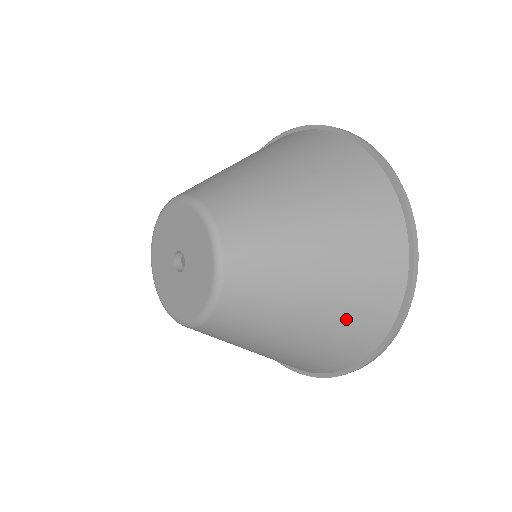
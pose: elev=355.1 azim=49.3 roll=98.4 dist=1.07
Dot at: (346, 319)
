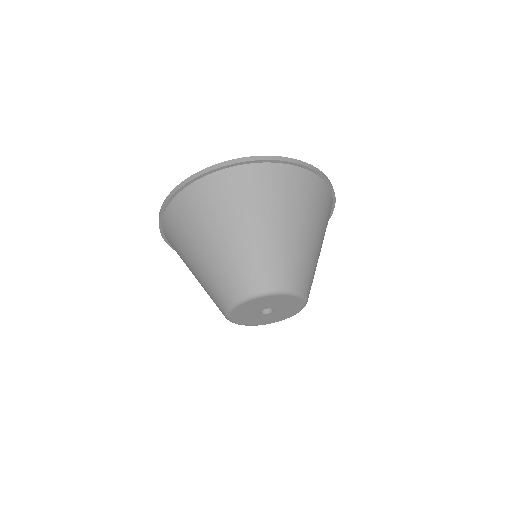
Dot at: (322, 217)
